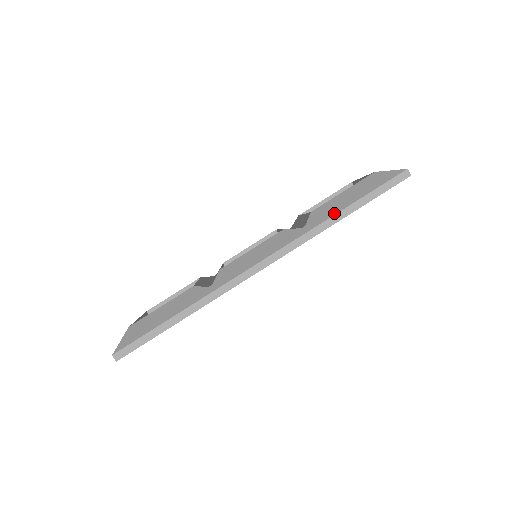
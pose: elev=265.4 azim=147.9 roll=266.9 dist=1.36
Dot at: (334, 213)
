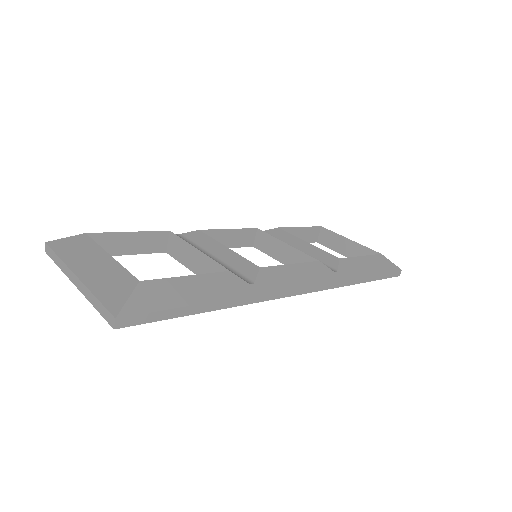
Dot at: (359, 275)
